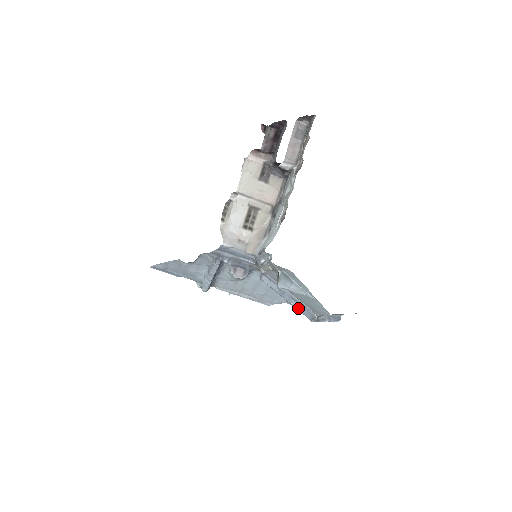
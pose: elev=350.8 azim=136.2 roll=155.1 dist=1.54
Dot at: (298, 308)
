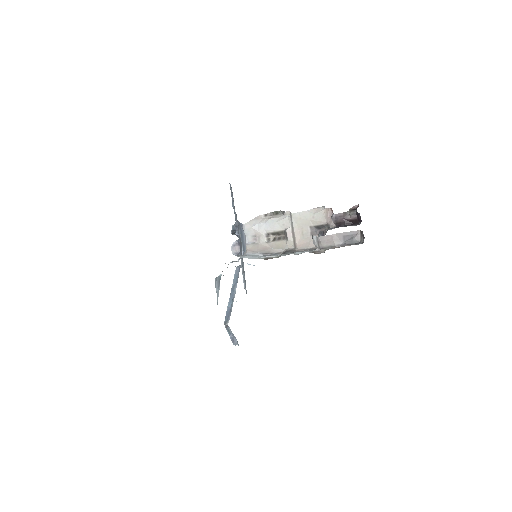
Dot at: (228, 307)
